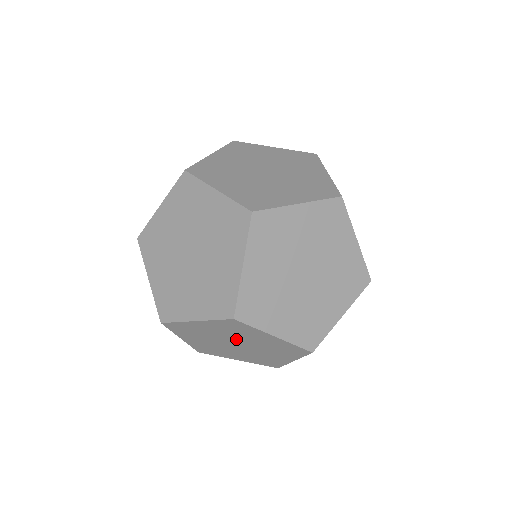
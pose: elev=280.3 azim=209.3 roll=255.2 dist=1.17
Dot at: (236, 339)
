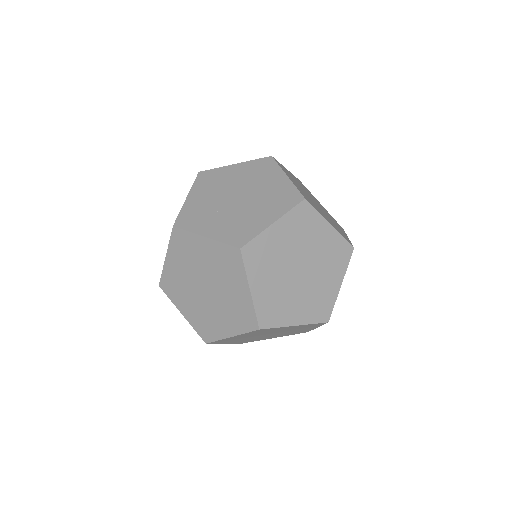
Dot at: occluded
